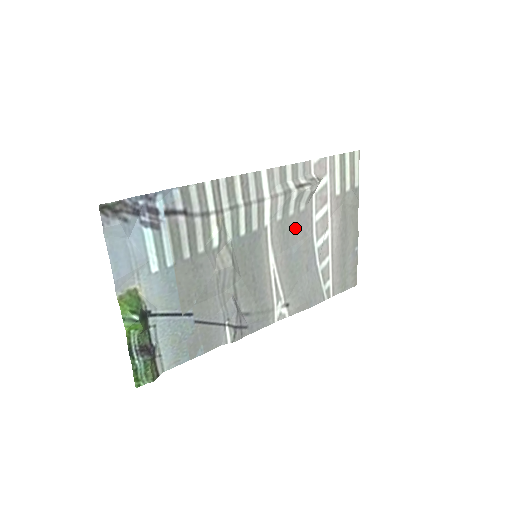
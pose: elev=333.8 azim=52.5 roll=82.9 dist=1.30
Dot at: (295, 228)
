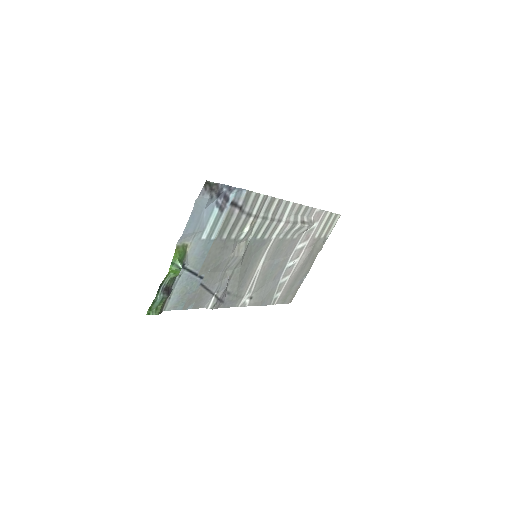
Dot at: (284, 248)
